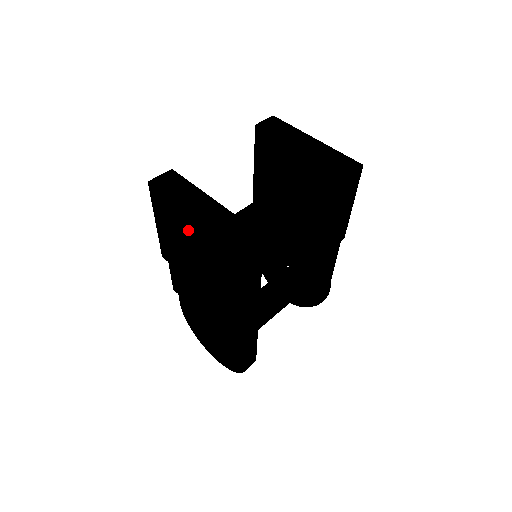
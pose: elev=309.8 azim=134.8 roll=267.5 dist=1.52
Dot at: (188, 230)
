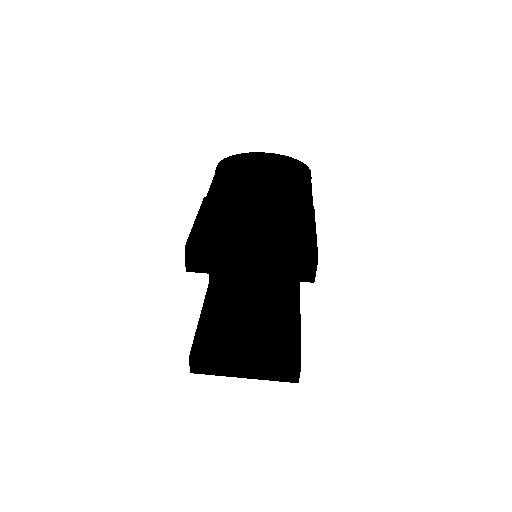
Dot at: occluded
